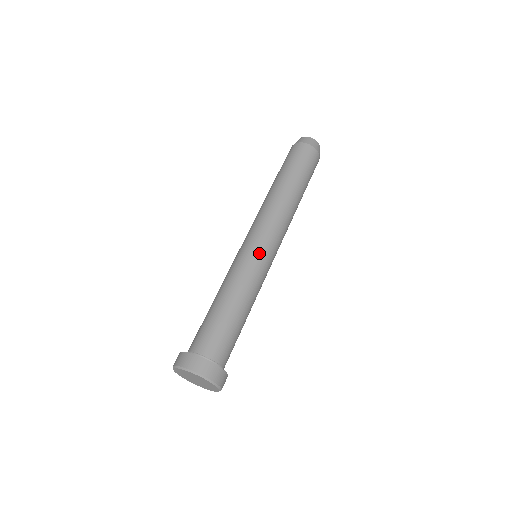
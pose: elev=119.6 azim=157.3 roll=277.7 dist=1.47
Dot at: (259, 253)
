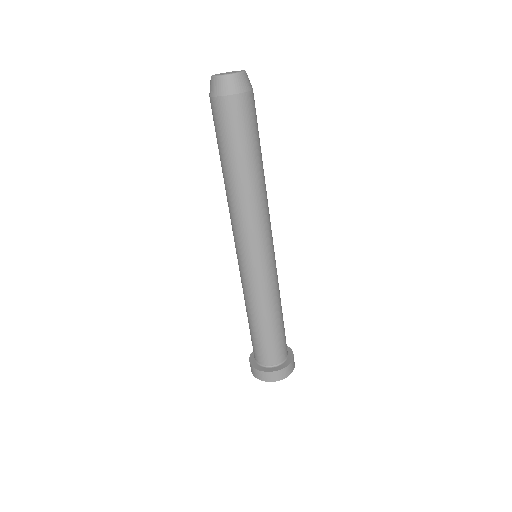
Dot at: (270, 265)
